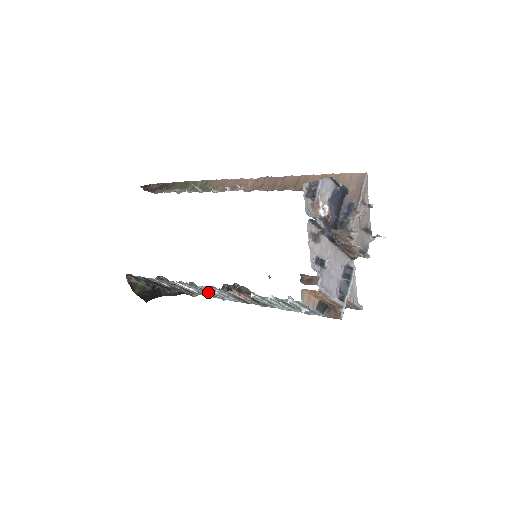
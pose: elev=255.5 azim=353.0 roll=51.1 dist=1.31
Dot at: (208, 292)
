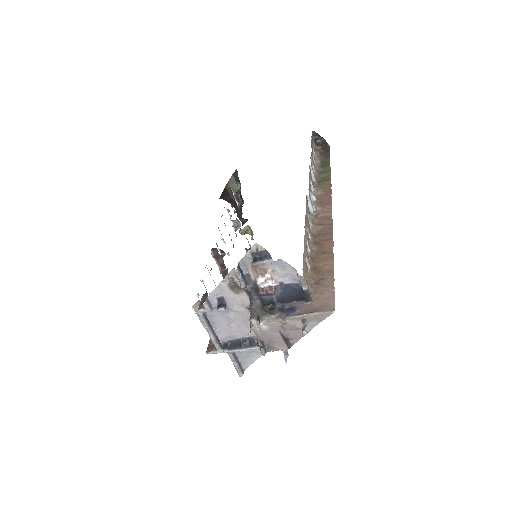
Dot at: occluded
